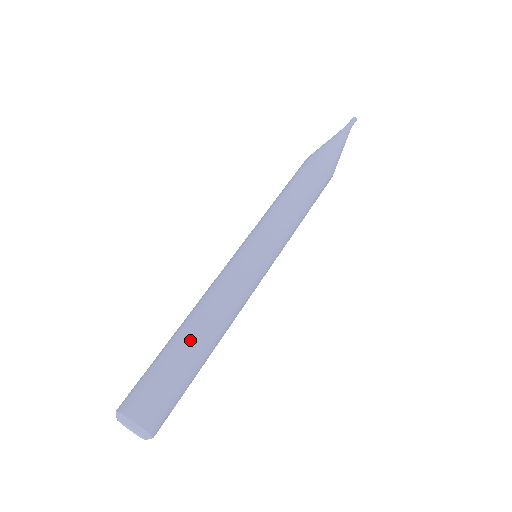
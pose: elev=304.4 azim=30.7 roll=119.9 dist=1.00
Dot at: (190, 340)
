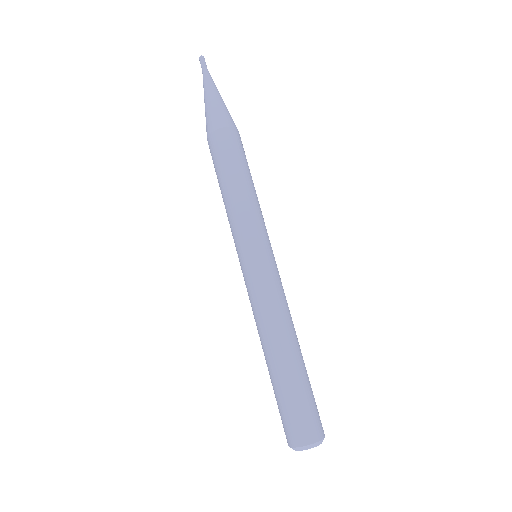
Dot at: (274, 366)
